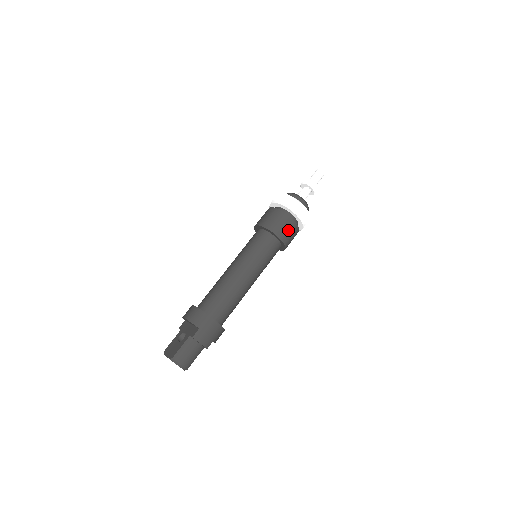
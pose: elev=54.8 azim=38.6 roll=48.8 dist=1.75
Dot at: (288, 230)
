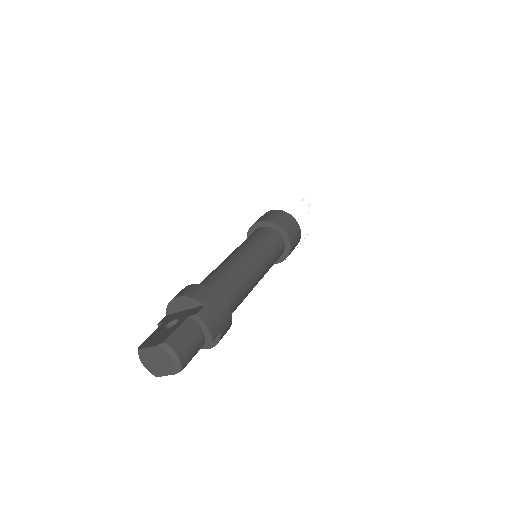
Dot at: (294, 230)
